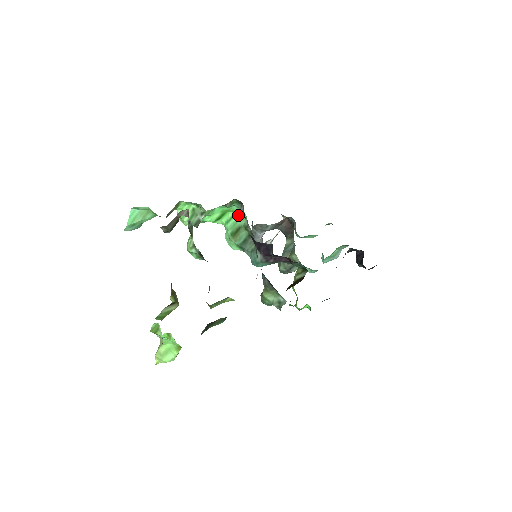
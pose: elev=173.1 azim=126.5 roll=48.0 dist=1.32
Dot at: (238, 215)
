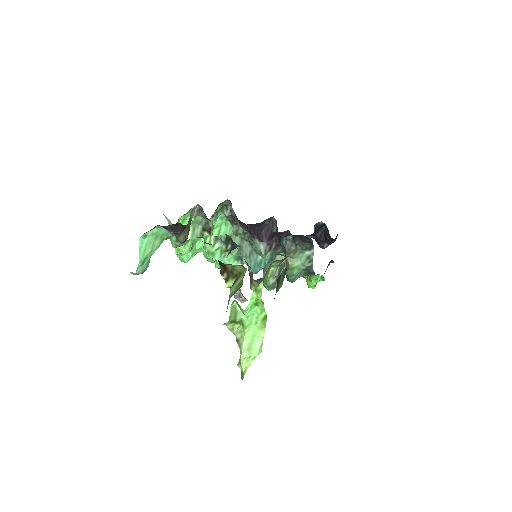
Dot at: (223, 228)
